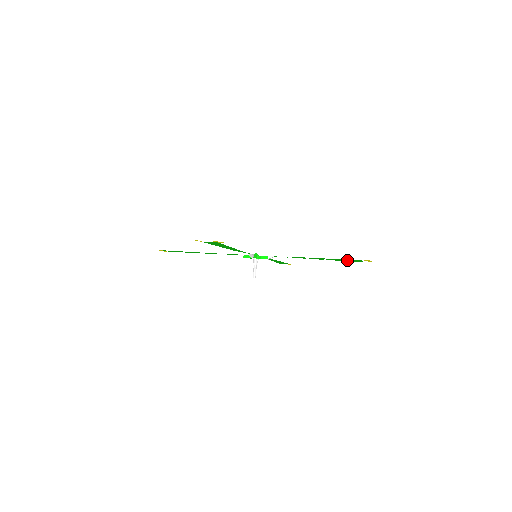
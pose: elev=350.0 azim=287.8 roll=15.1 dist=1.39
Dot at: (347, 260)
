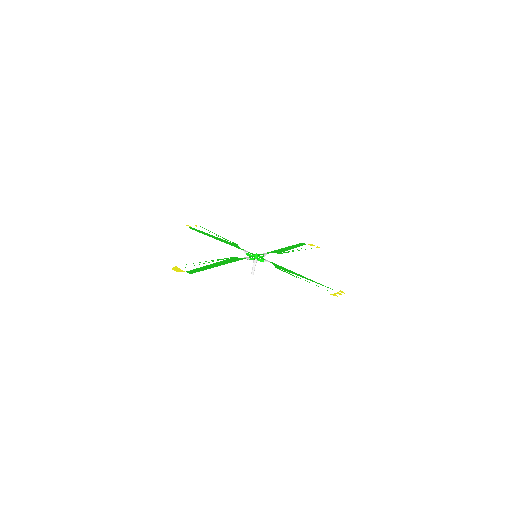
Dot at: occluded
